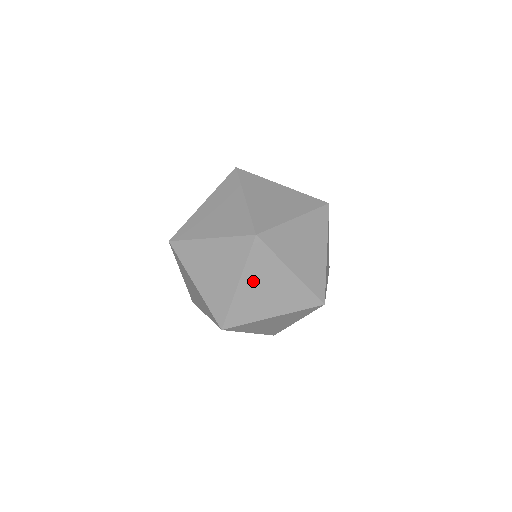
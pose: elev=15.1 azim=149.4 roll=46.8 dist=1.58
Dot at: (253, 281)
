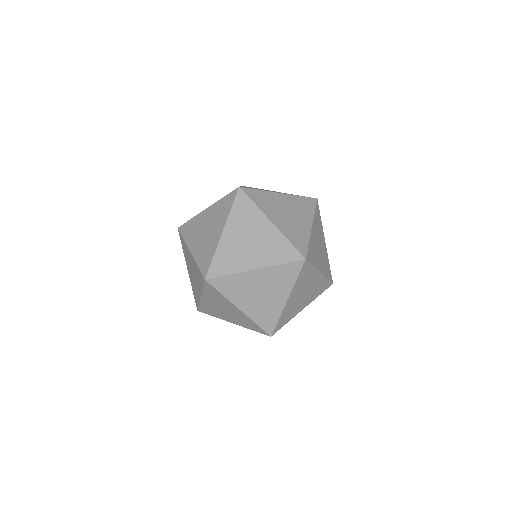
Dot at: (244, 299)
